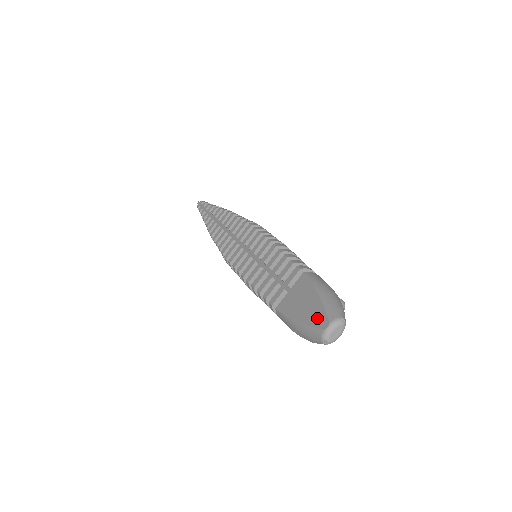
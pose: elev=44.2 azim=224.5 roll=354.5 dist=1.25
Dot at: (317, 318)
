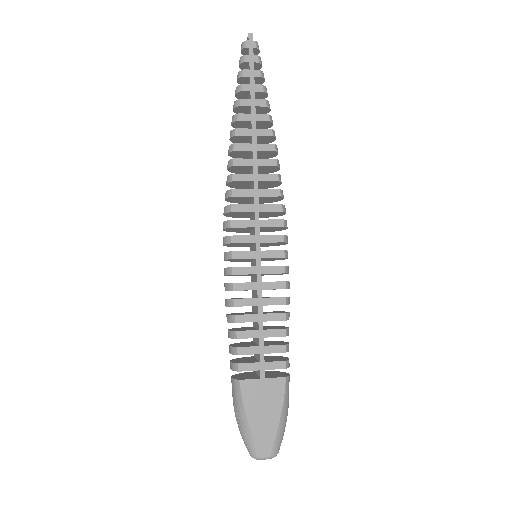
Dot at: (264, 440)
